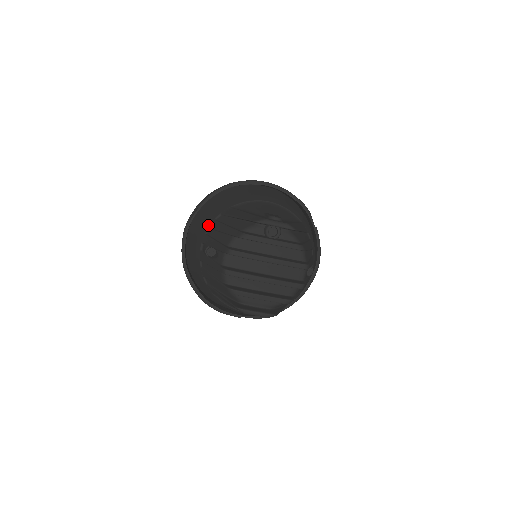
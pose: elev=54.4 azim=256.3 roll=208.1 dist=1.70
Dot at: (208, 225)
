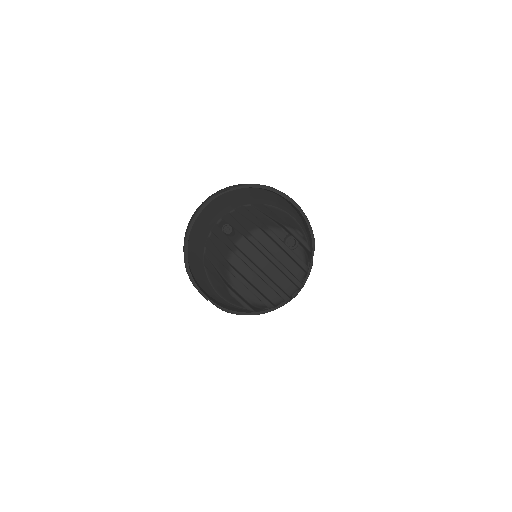
Dot at: (235, 207)
